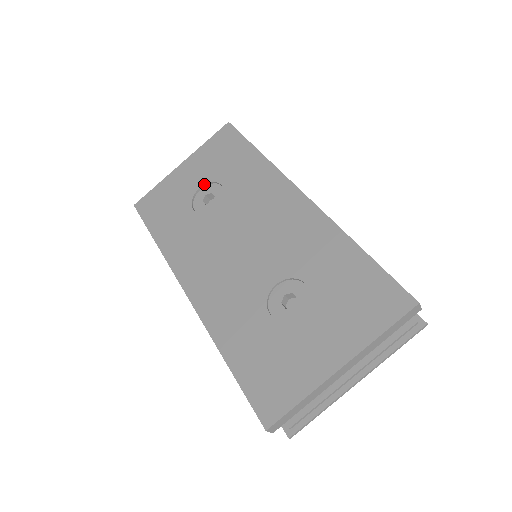
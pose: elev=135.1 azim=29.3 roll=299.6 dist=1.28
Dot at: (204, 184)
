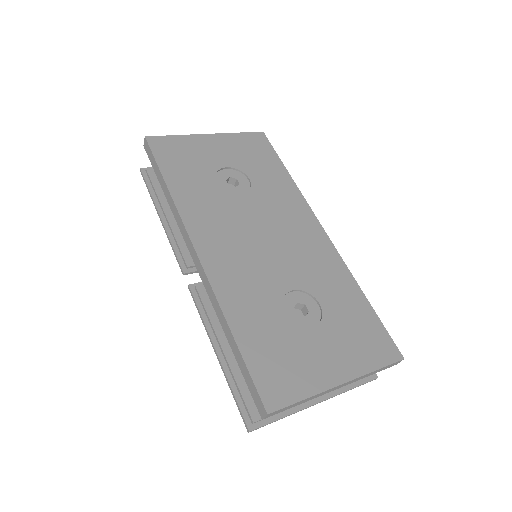
Dot at: (232, 167)
